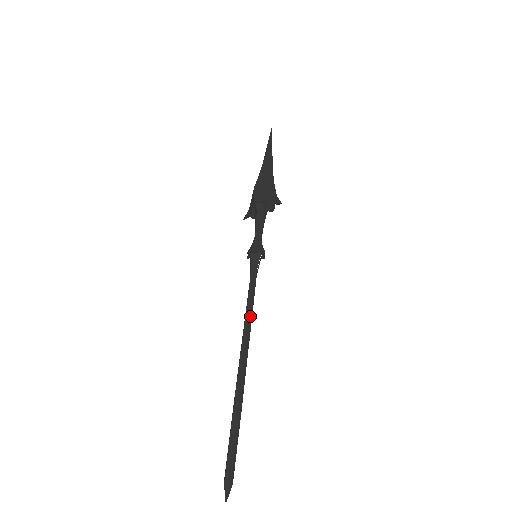
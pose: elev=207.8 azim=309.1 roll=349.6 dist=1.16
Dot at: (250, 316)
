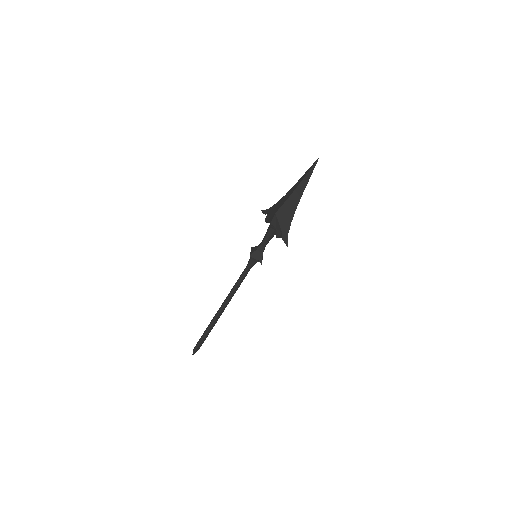
Dot at: (236, 289)
